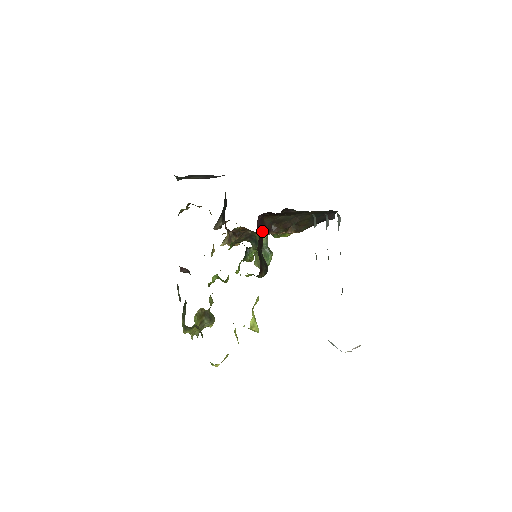
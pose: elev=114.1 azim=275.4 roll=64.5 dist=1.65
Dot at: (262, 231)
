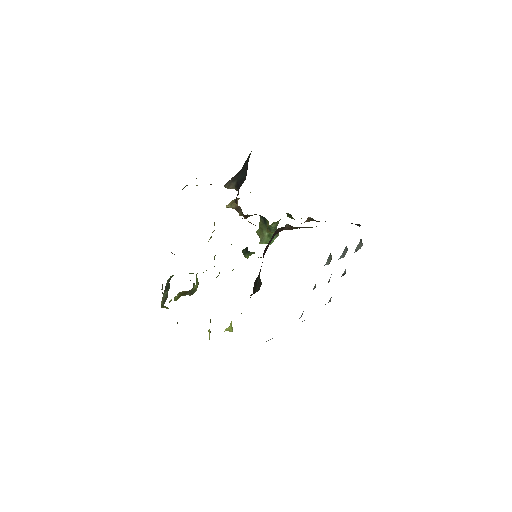
Dot at: occluded
